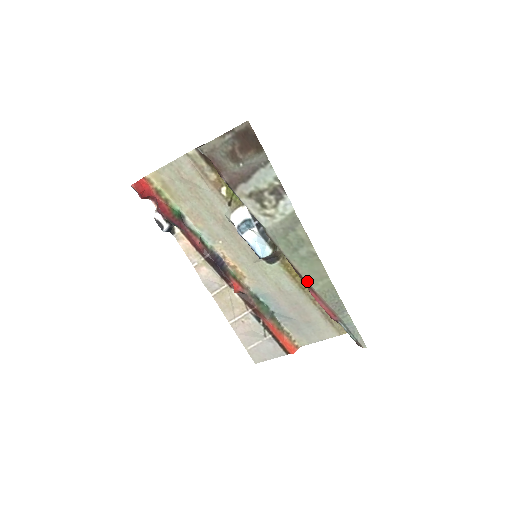
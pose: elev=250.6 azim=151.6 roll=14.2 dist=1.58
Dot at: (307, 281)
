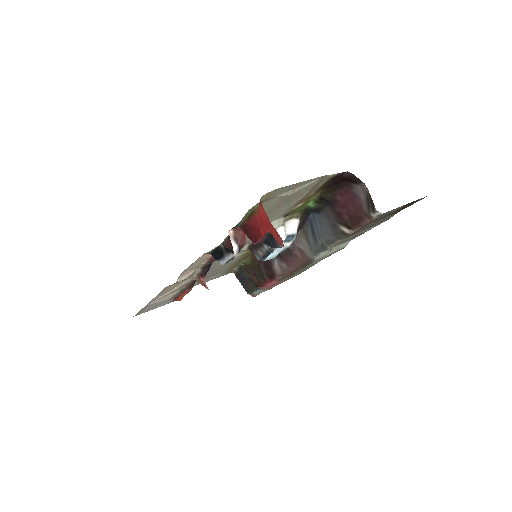
Dot at: occluded
